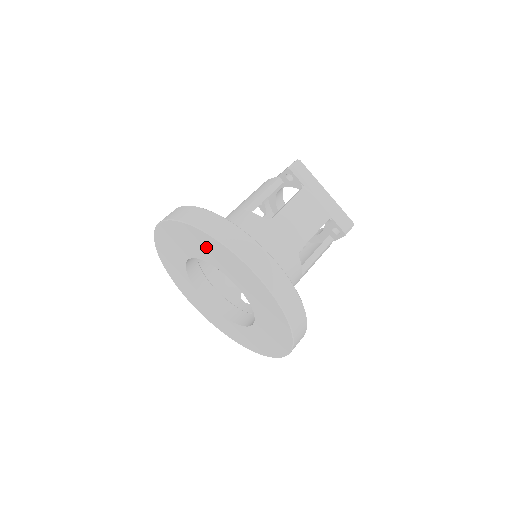
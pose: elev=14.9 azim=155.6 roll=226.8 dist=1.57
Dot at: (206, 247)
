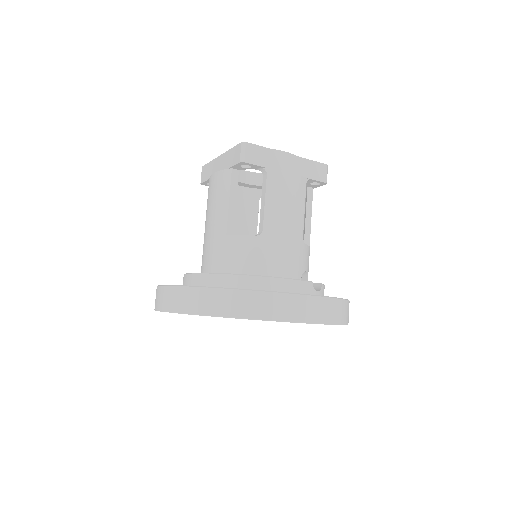
Dot at: occluded
